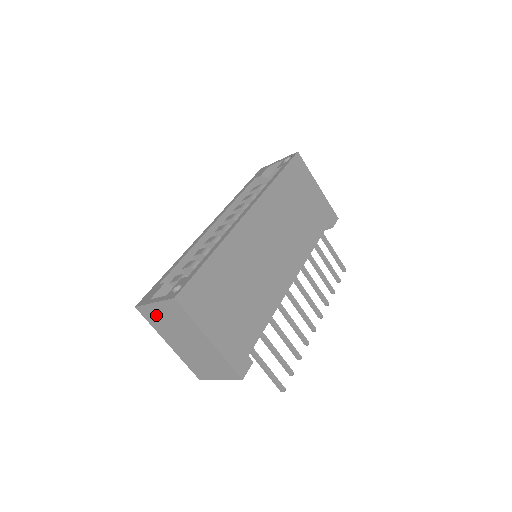
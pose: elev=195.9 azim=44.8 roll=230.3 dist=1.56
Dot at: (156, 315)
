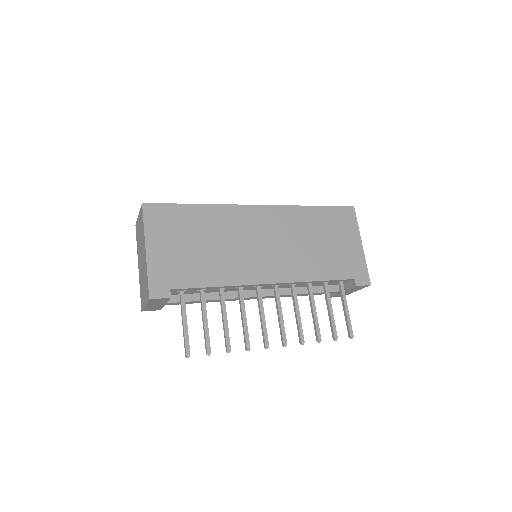
Dot at: (138, 230)
